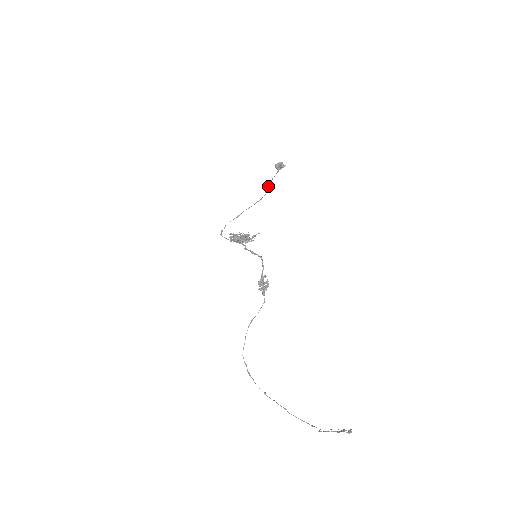
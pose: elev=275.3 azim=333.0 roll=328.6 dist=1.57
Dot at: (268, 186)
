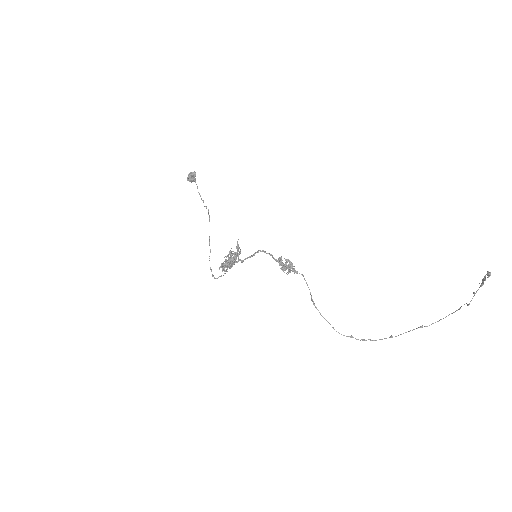
Dot at: occluded
